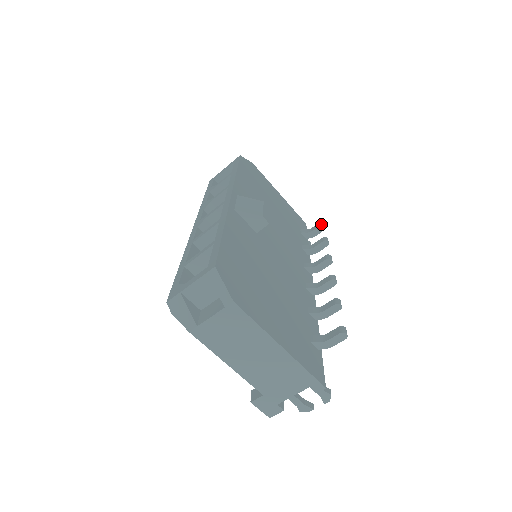
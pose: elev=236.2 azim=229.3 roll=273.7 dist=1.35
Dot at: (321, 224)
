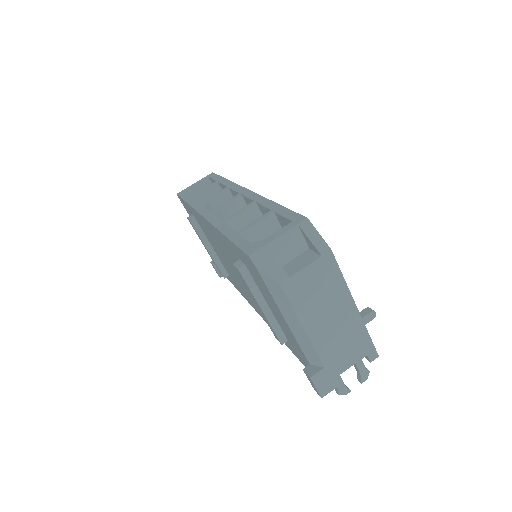
Dot at: occluded
